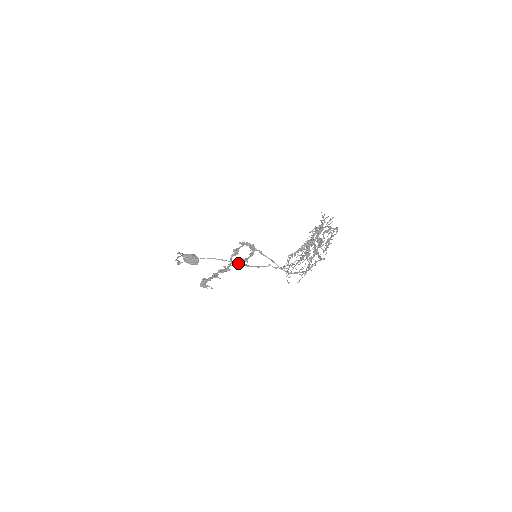
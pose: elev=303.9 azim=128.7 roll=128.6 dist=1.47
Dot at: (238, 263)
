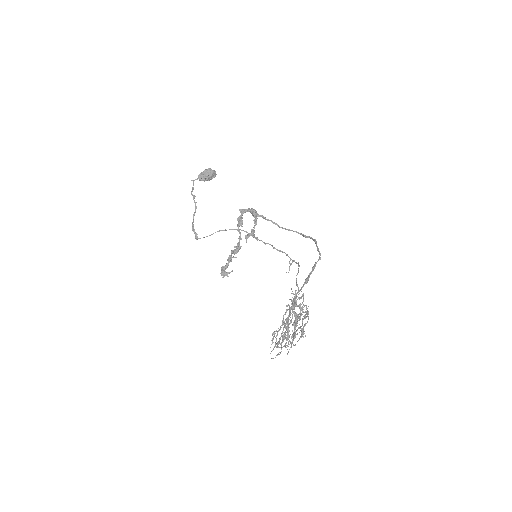
Dot at: occluded
